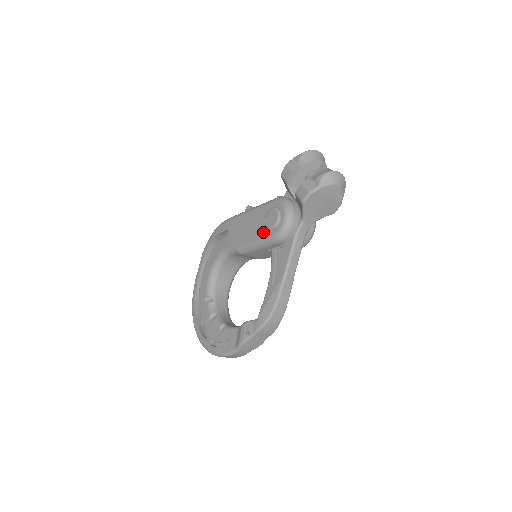
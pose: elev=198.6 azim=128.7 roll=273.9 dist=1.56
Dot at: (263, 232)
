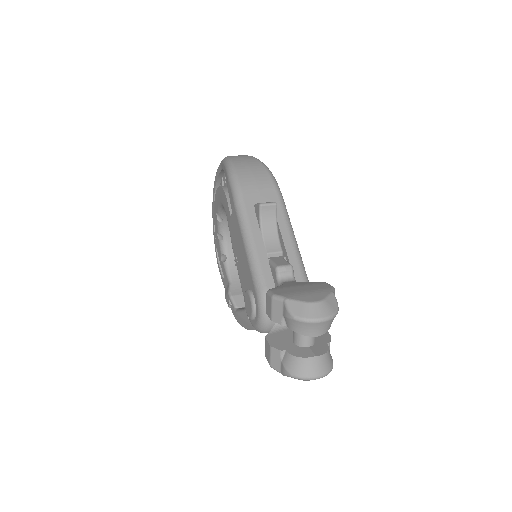
Dot at: (244, 292)
